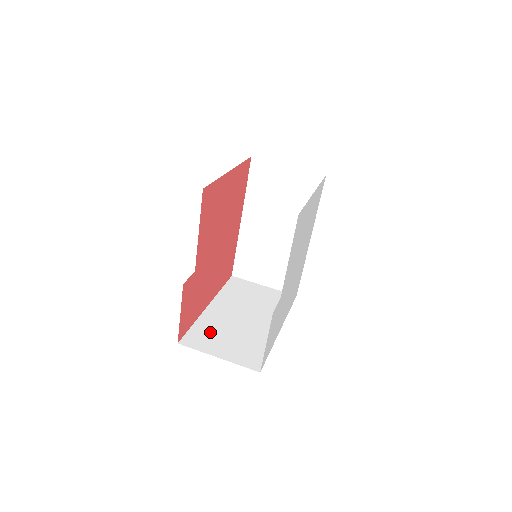
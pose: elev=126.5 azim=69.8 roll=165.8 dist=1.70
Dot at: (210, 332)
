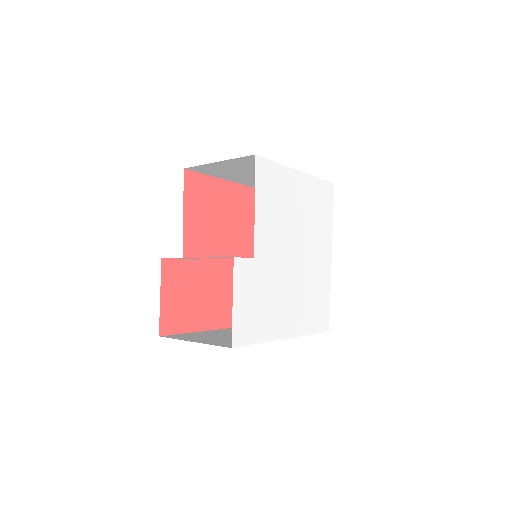
Dot at: (201, 335)
